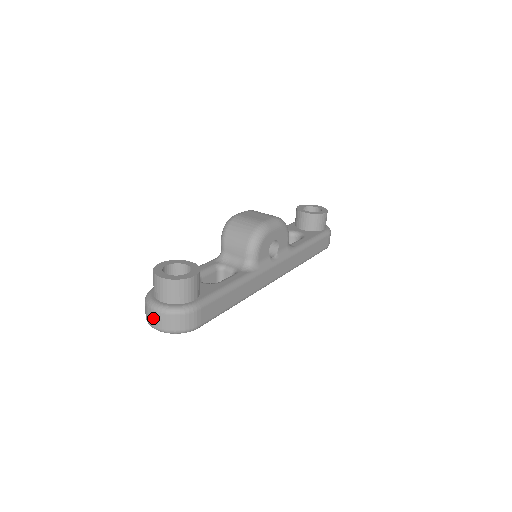
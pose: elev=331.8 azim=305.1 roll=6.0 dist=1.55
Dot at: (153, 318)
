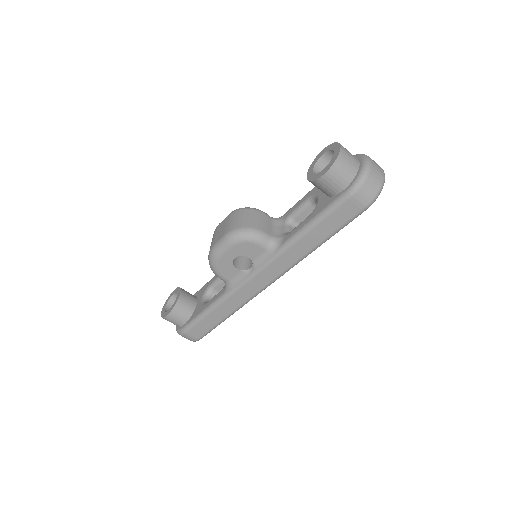
Dot at: occluded
